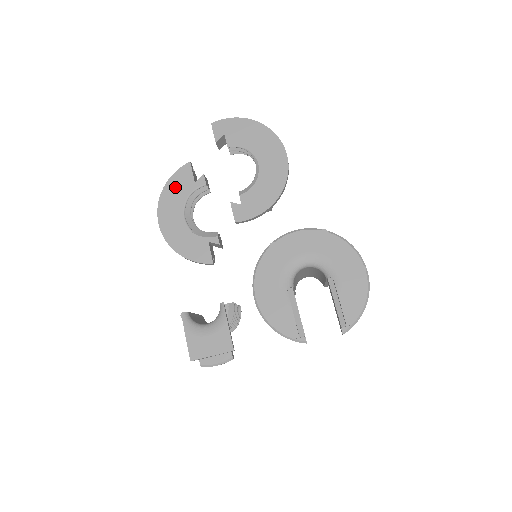
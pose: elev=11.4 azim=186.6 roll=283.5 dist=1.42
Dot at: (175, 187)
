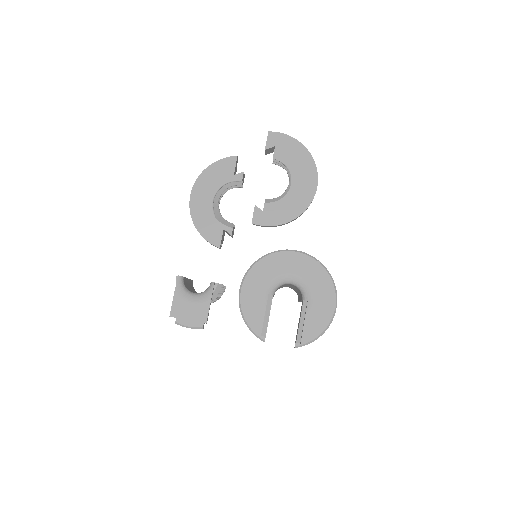
Dot at: (216, 171)
